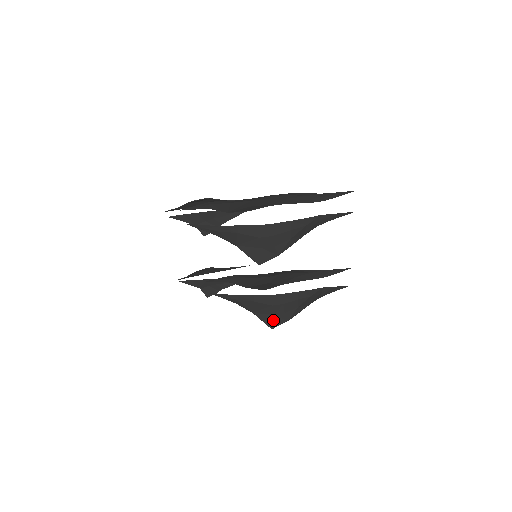
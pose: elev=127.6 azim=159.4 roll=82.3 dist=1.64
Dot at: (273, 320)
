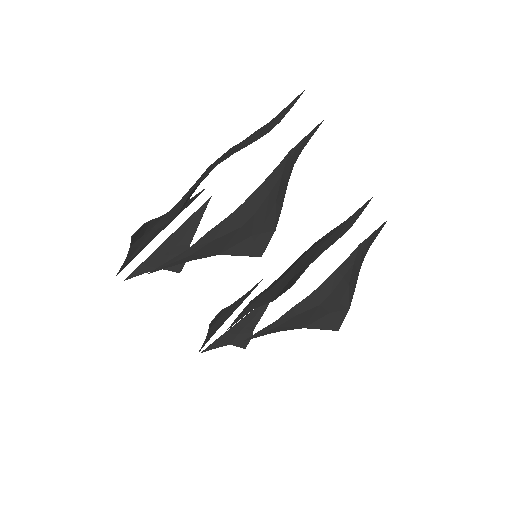
Dot at: (332, 320)
